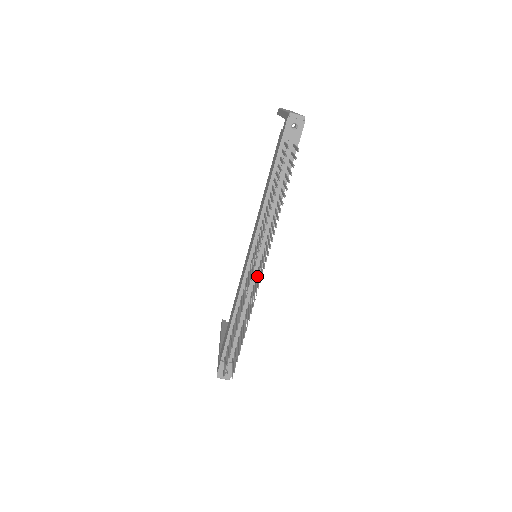
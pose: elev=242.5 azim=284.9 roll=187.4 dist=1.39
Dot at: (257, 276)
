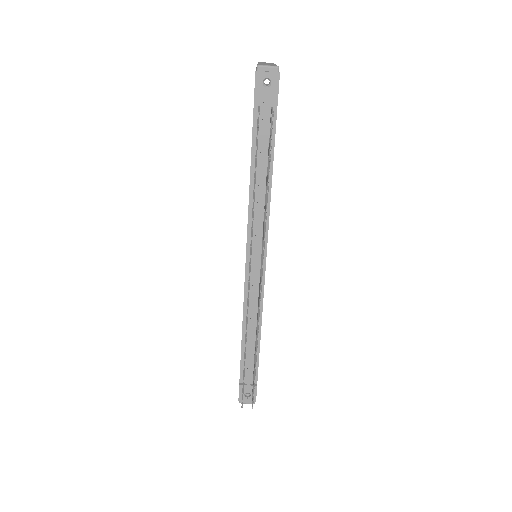
Dot at: occluded
